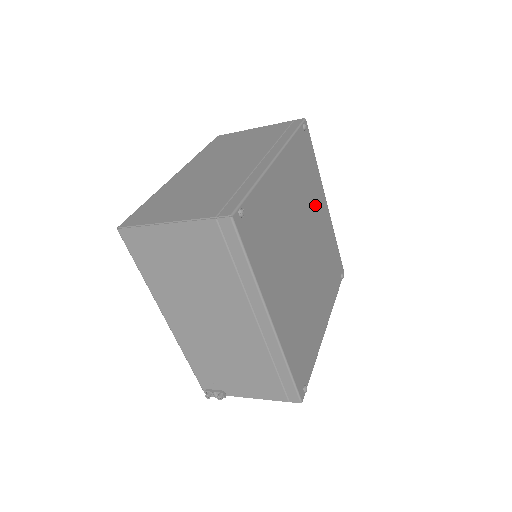
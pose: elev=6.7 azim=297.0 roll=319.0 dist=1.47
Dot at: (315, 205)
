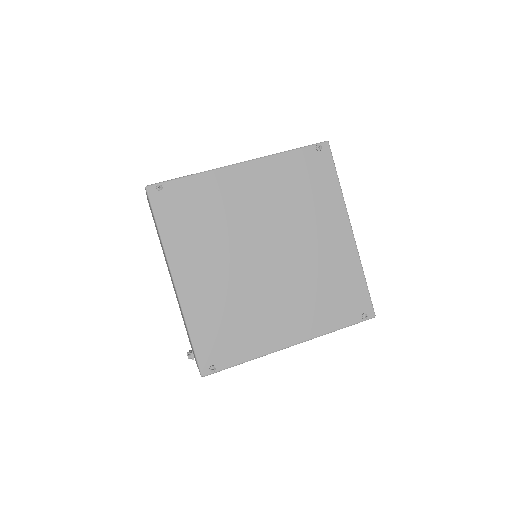
Dot at: (316, 223)
